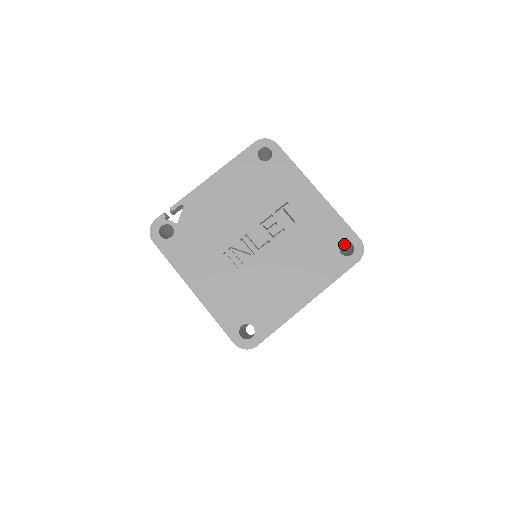
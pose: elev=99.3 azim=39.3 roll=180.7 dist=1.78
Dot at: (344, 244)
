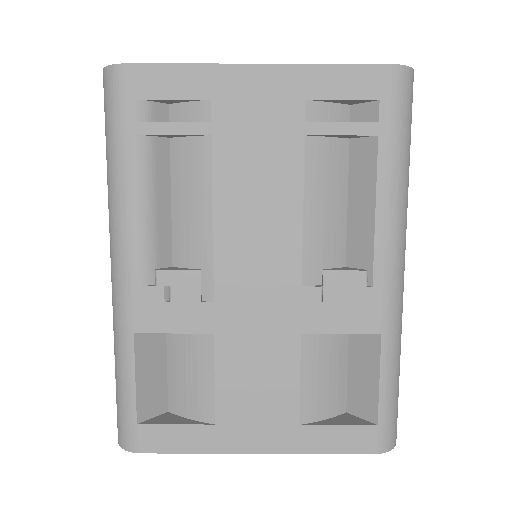
Dot at: occluded
